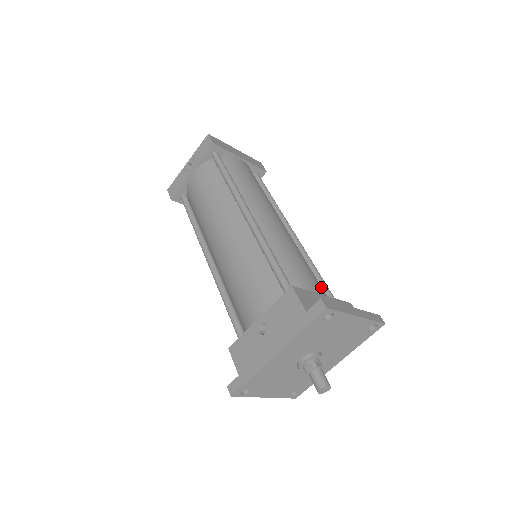
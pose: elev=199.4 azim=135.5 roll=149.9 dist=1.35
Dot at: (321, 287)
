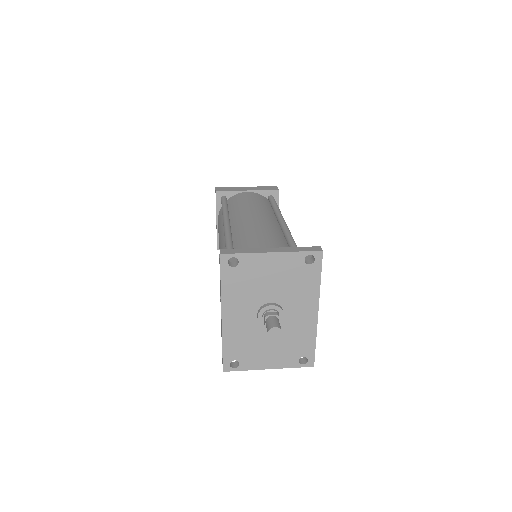
Dot at: occluded
